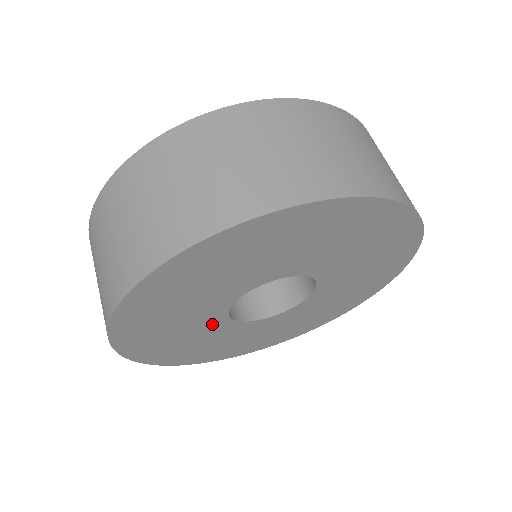
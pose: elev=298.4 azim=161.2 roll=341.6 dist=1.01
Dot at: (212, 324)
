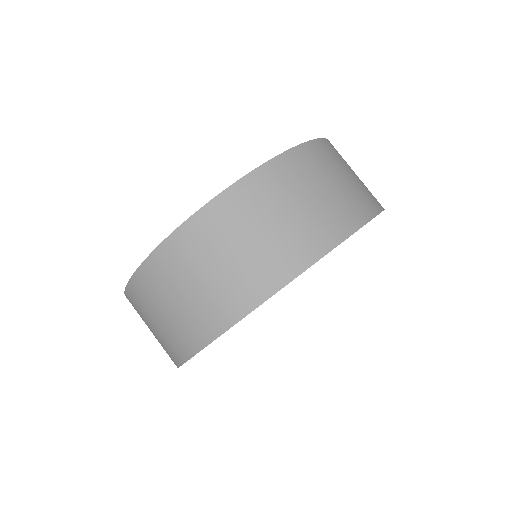
Dot at: occluded
